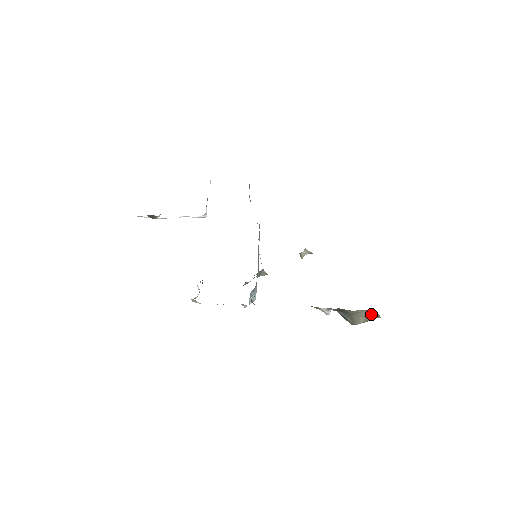
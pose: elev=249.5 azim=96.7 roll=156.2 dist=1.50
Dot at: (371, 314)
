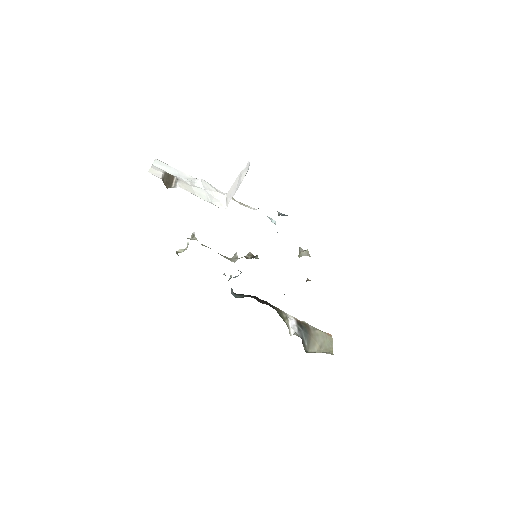
Dot at: (327, 343)
